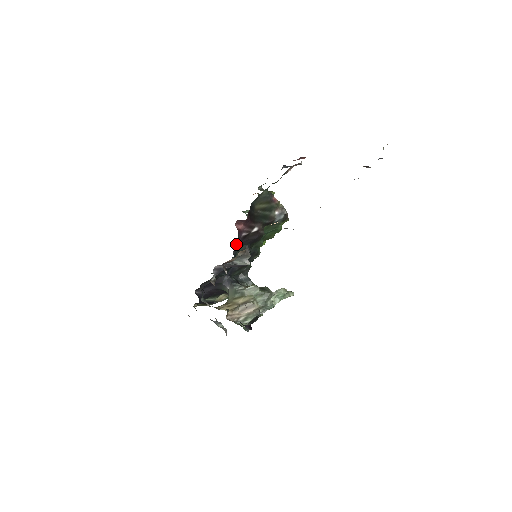
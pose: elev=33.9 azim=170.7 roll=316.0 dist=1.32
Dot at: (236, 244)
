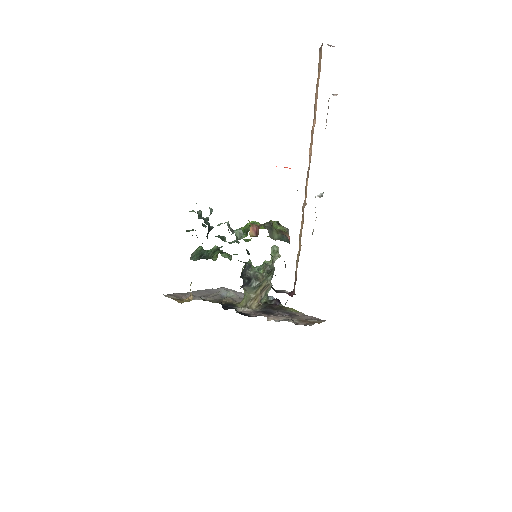
Dot at: occluded
